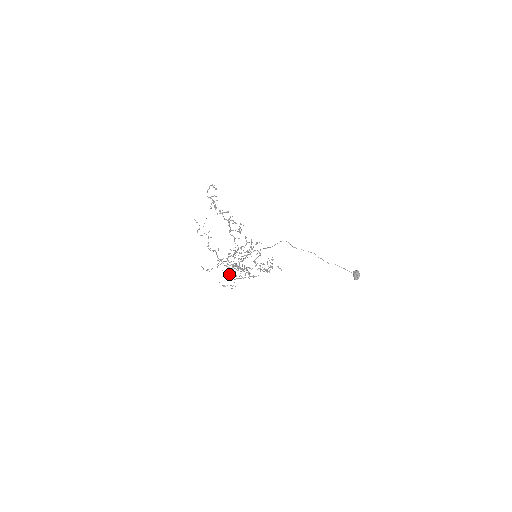
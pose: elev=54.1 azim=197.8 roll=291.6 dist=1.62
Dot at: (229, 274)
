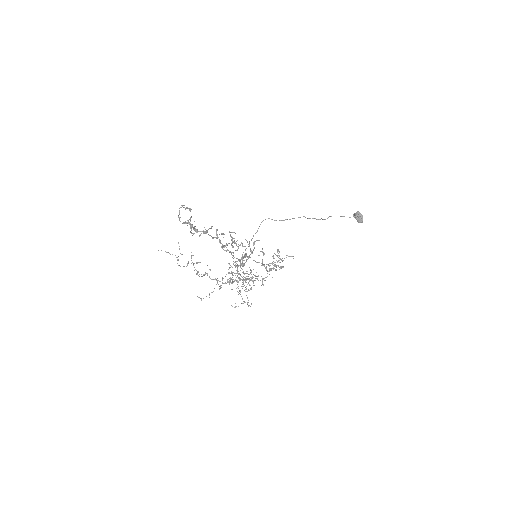
Dot at: occluded
